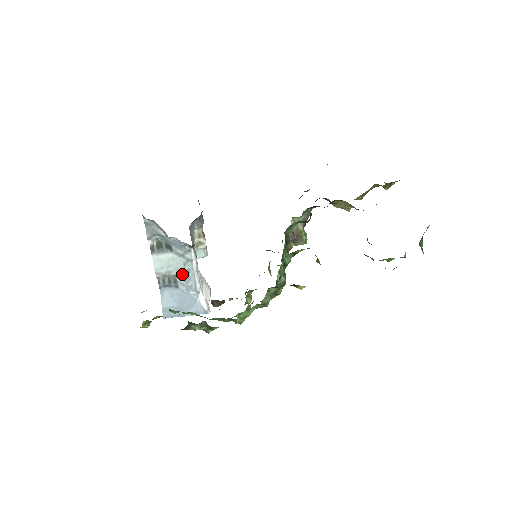
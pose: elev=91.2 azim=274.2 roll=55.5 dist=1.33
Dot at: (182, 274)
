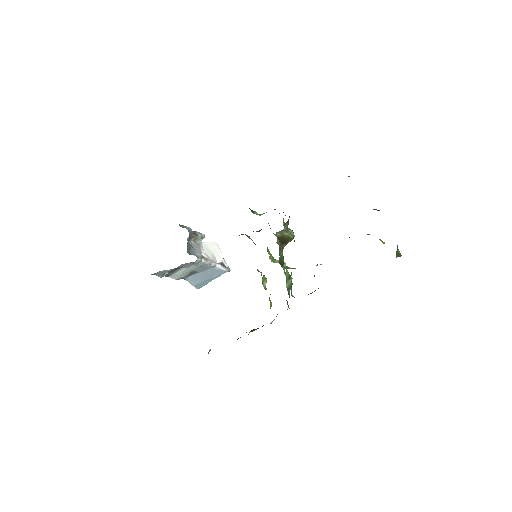
Dot at: (197, 269)
